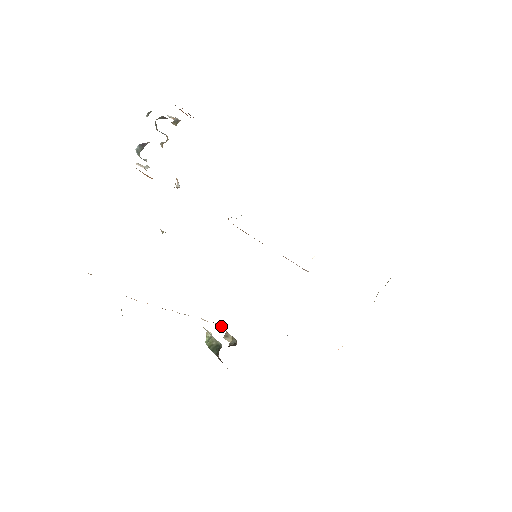
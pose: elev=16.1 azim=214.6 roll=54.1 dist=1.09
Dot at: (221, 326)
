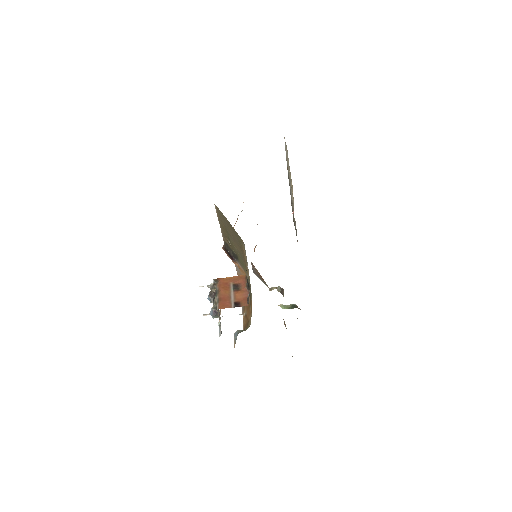
Dot at: occluded
